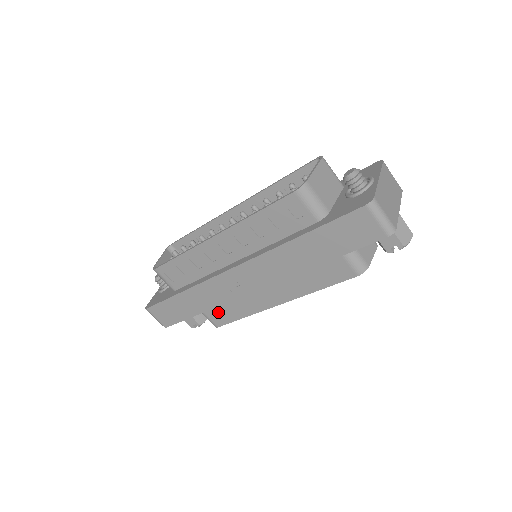
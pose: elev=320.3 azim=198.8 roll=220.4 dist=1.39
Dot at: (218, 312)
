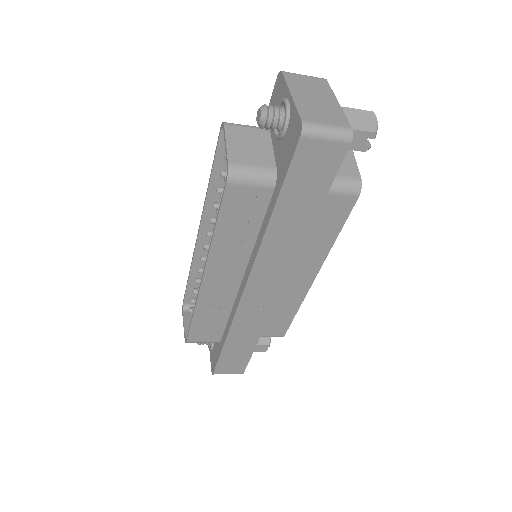
Dot at: (272, 326)
